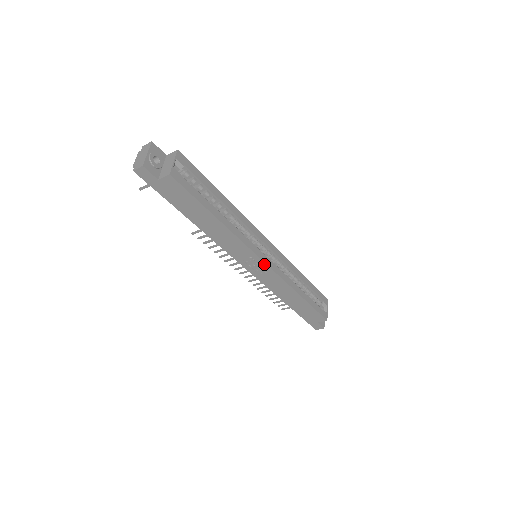
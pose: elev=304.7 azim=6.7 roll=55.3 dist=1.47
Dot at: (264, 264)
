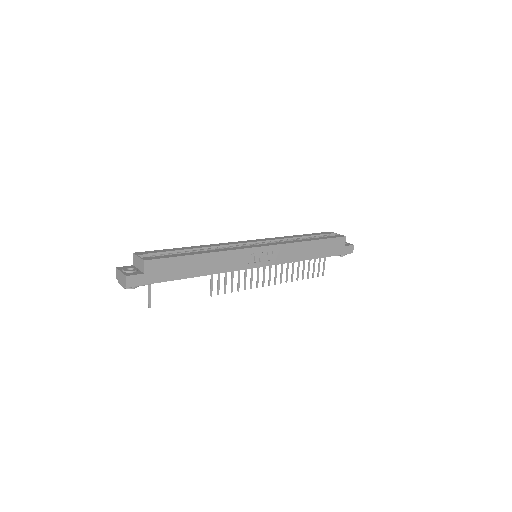
Dot at: (263, 248)
